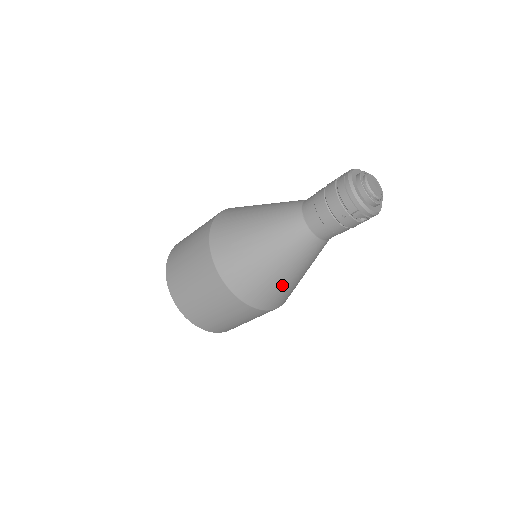
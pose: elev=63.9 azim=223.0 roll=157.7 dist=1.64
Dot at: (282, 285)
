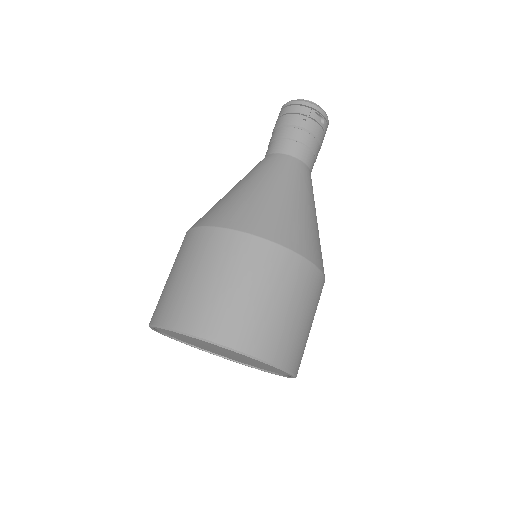
Dot at: (305, 220)
